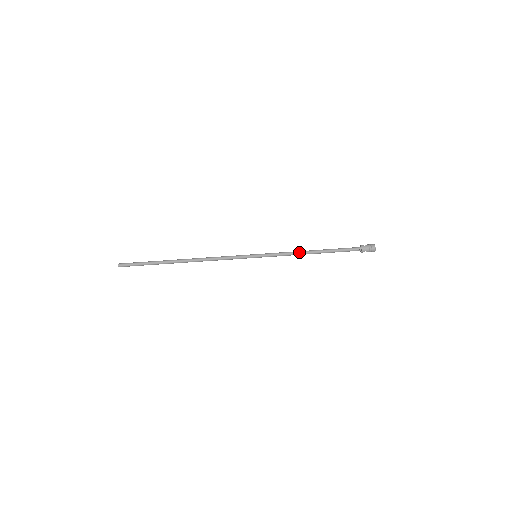
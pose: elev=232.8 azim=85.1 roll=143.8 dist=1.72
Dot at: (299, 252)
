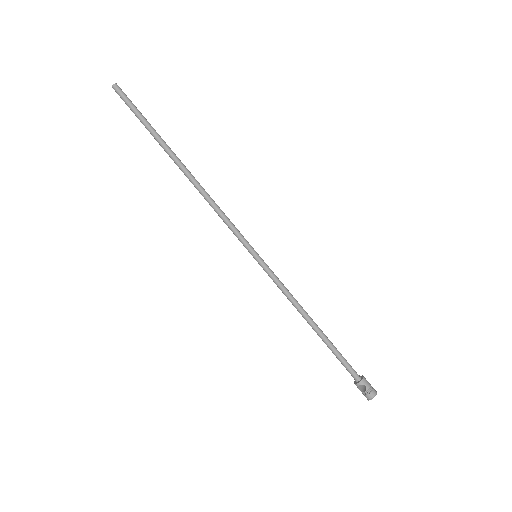
Dot at: occluded
